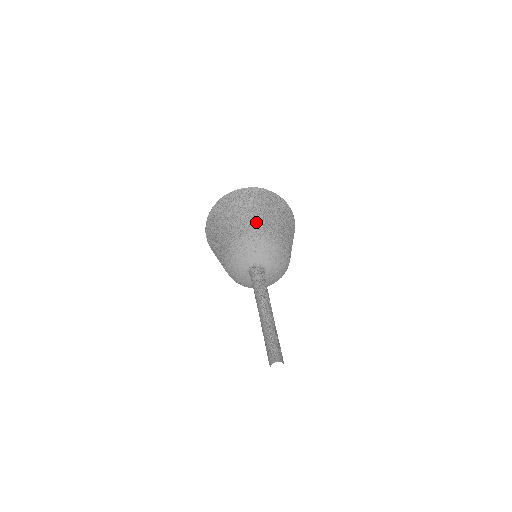
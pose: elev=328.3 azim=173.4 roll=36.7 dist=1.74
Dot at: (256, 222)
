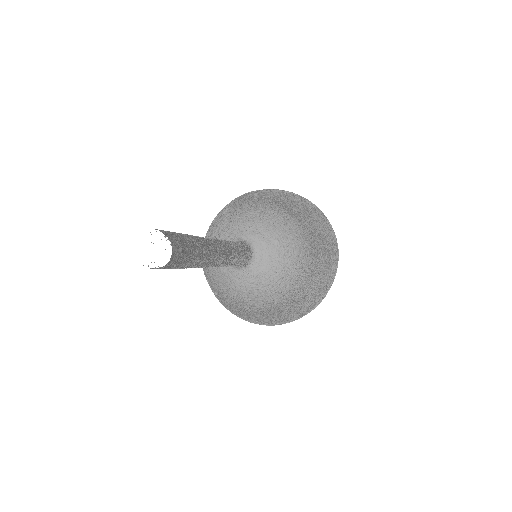
Dot at: occluded
